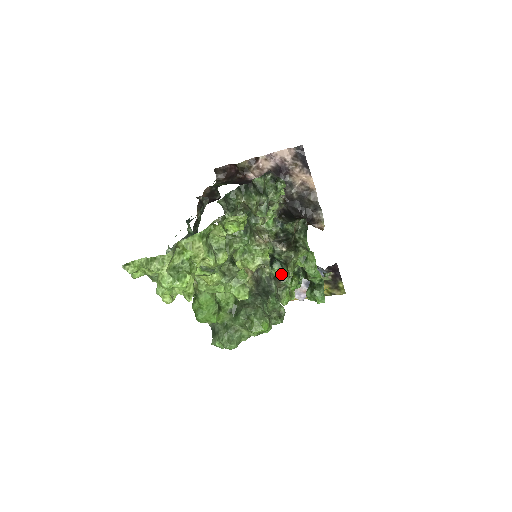
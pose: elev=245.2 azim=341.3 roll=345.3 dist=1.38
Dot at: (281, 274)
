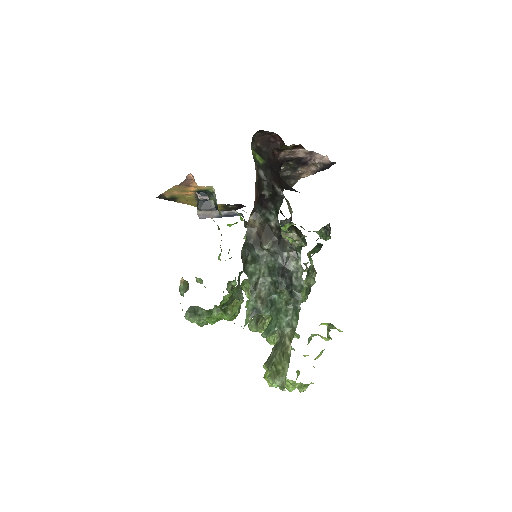
Dot at: occluded
